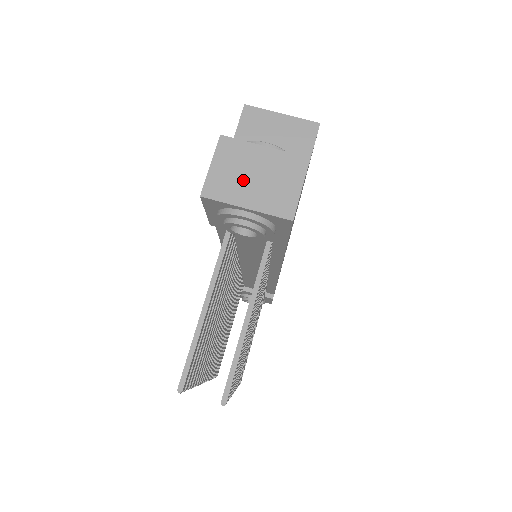
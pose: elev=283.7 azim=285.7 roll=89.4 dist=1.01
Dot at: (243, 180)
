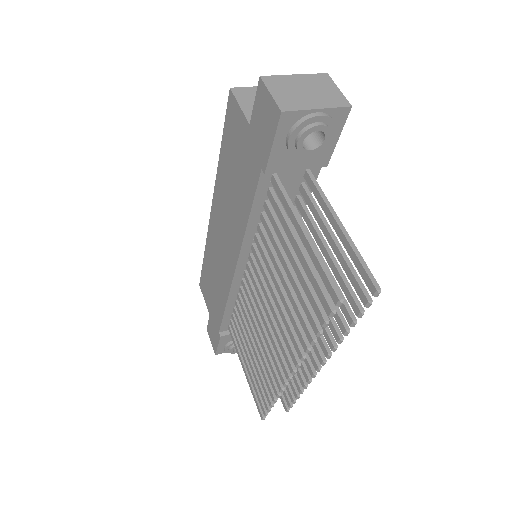
Dot at: (300, 95)
